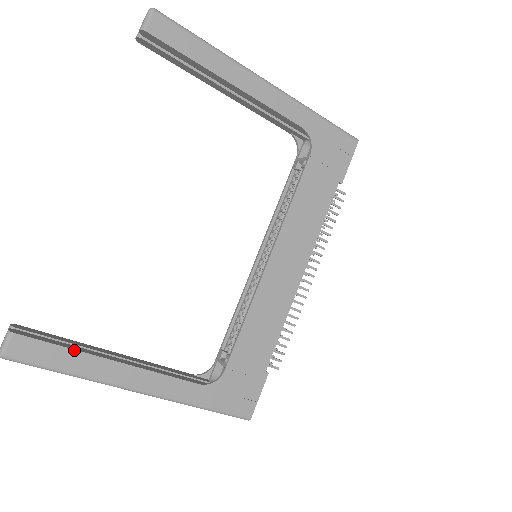
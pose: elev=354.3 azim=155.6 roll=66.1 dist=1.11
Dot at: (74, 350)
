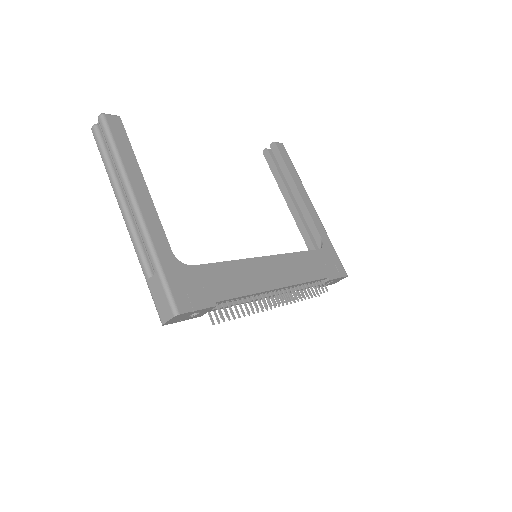
Dot at: occluded
